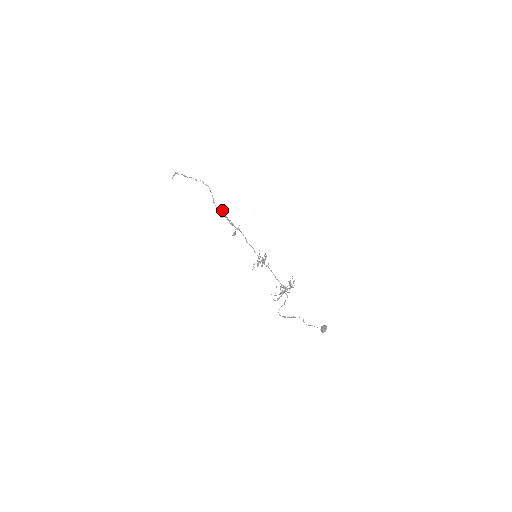
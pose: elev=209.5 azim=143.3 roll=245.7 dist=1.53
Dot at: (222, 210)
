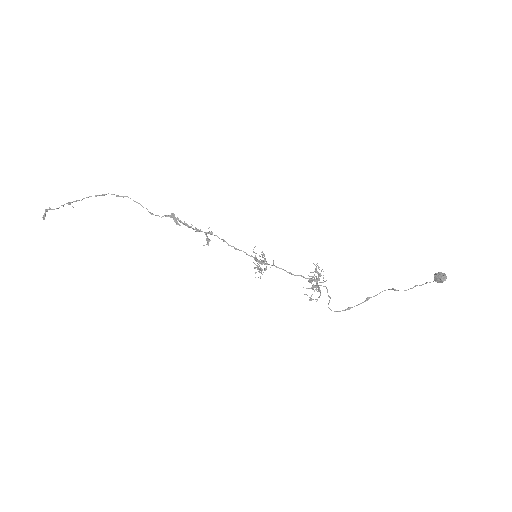
Dot at: (173, 216)
